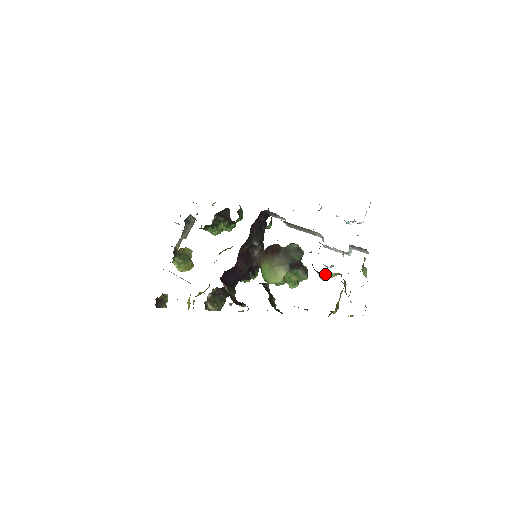
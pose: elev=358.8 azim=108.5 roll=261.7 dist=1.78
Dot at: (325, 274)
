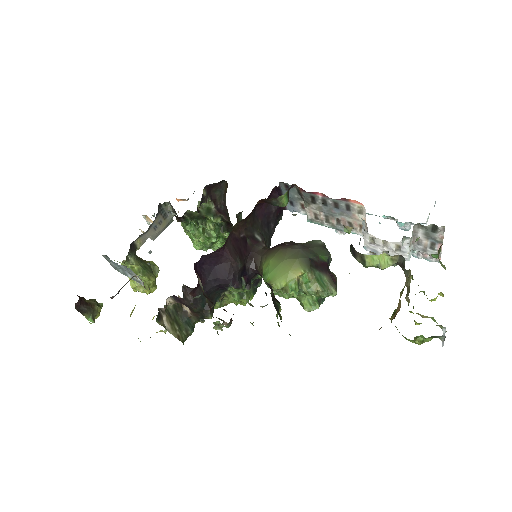
Dot at: (374, 259)
